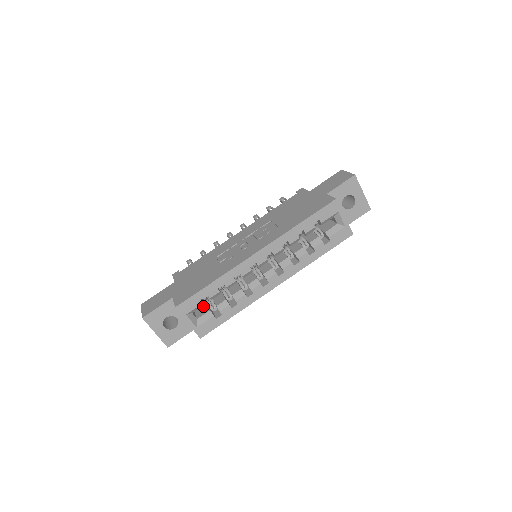
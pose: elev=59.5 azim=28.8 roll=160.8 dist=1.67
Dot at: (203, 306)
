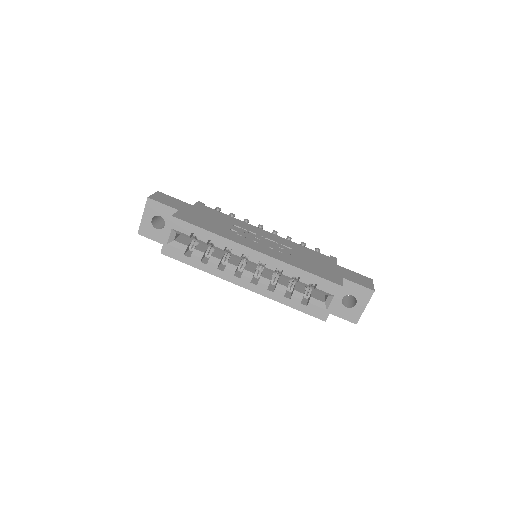
Dot at: (188, 239)
